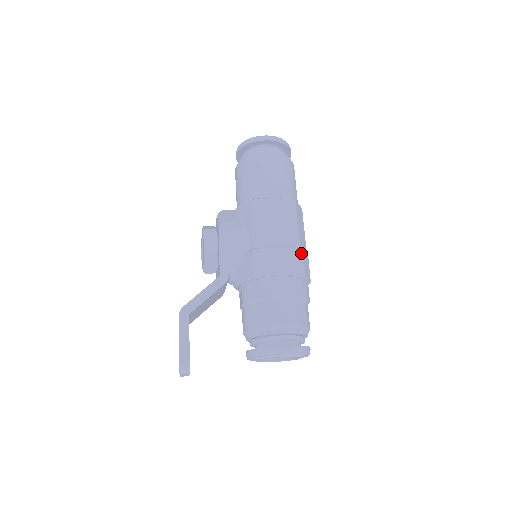
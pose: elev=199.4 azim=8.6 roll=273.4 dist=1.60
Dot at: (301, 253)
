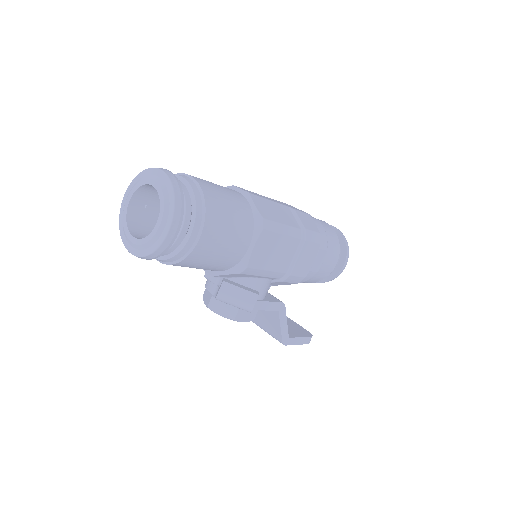
Dot at: (307, 232)
